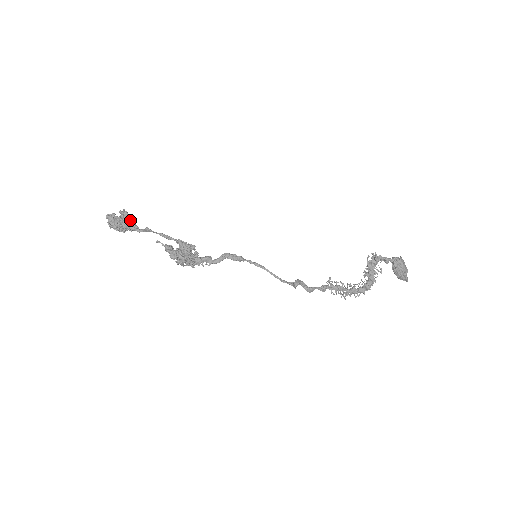
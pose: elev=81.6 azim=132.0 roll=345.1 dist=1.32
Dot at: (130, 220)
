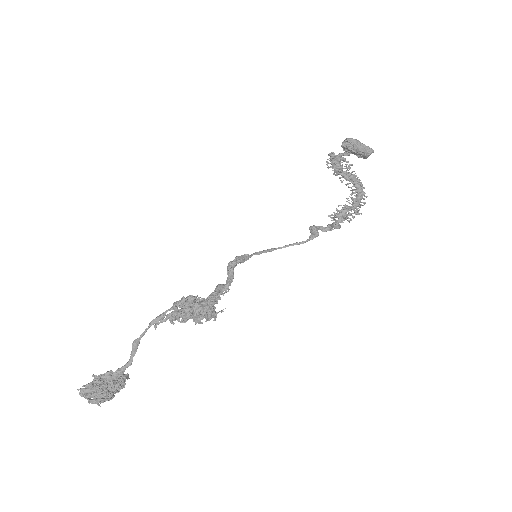
Dot at: occluded
